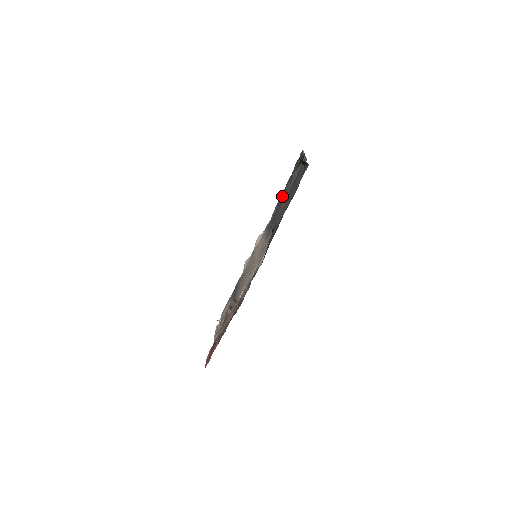
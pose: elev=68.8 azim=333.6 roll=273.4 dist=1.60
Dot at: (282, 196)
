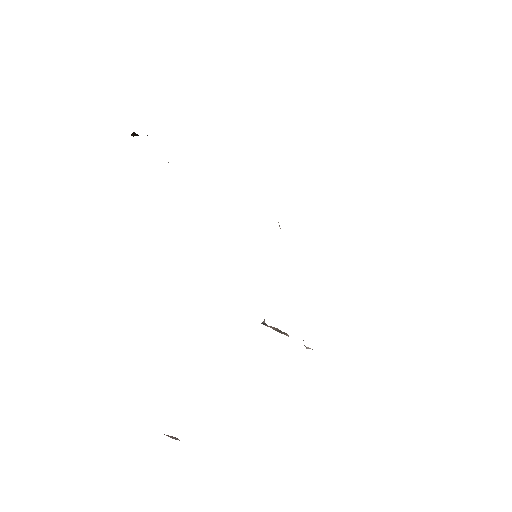
Dot at: occluded
